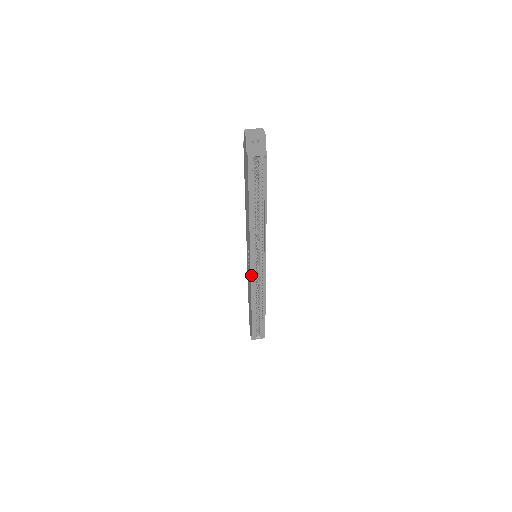
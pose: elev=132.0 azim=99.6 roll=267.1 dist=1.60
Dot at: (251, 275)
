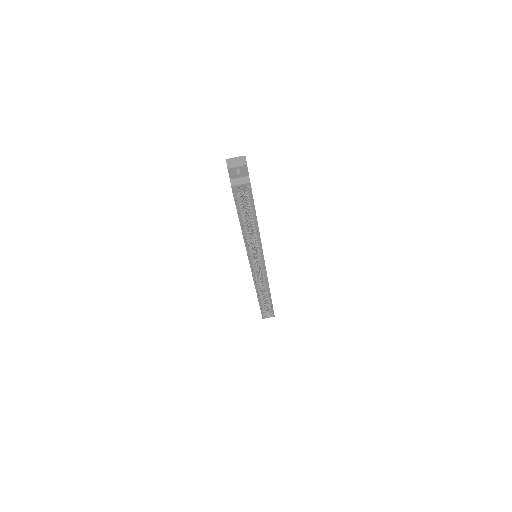
Dot at: (252, 274)
